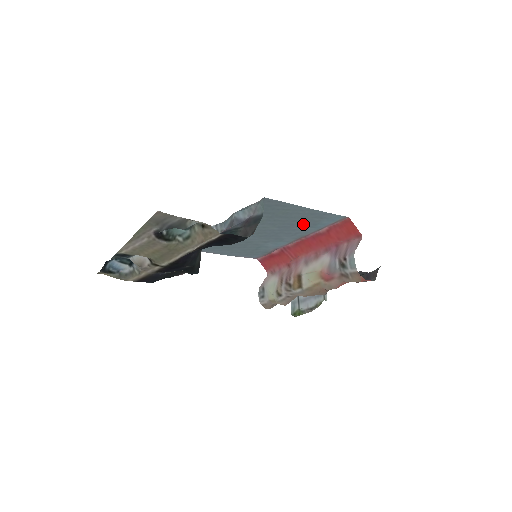
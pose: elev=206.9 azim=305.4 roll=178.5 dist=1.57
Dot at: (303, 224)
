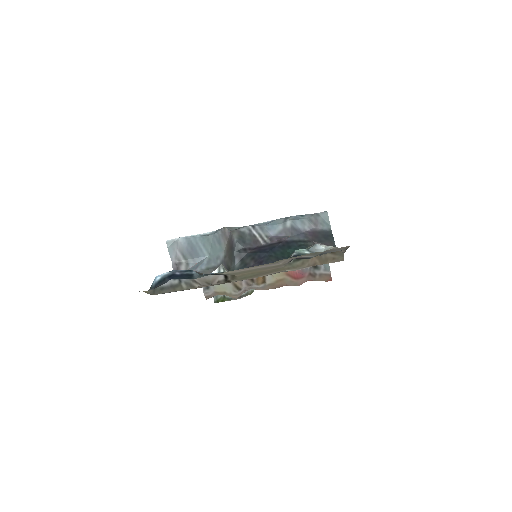
Dot at: occluded
